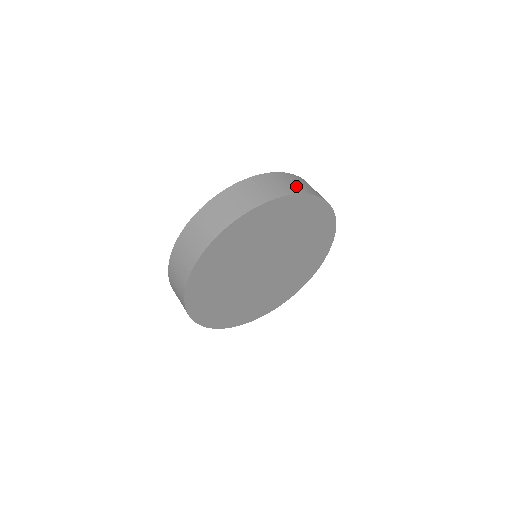
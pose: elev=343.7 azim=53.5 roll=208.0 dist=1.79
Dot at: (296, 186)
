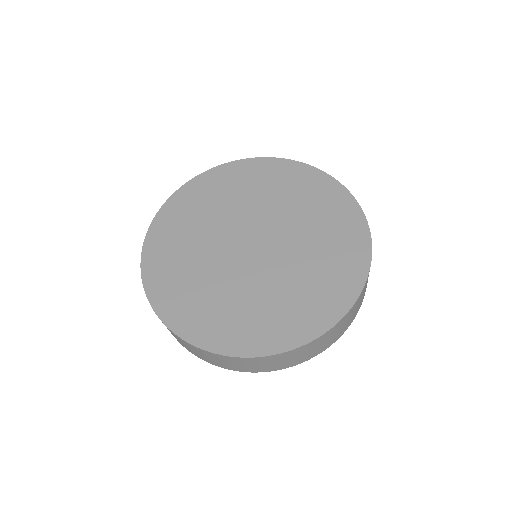
Dot at: occluded
